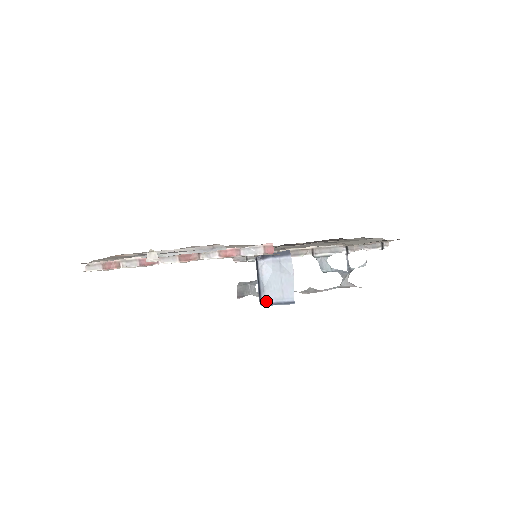
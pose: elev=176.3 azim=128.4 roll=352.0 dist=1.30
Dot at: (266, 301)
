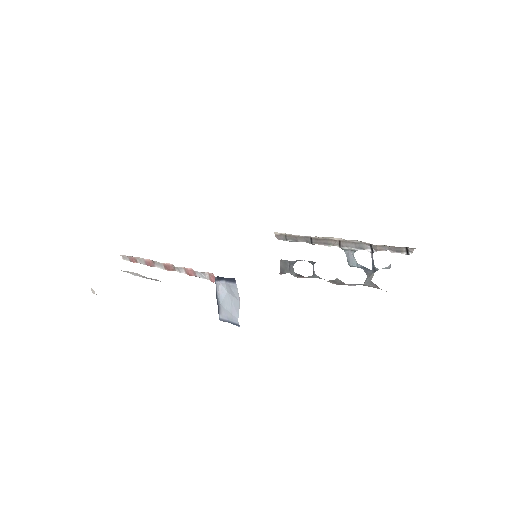
Dot at: (222, 317)
